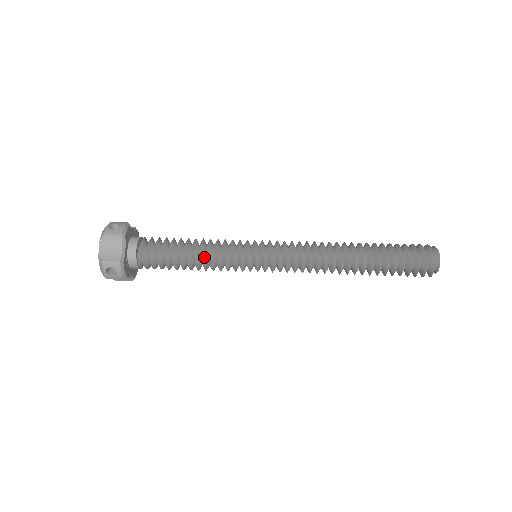
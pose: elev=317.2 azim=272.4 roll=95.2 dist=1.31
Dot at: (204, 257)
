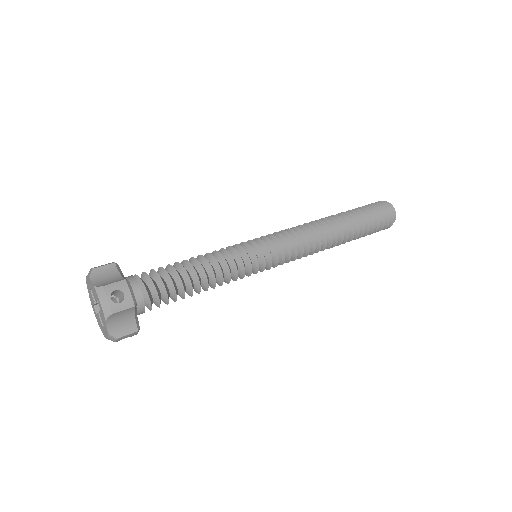
Dot at: occluded
